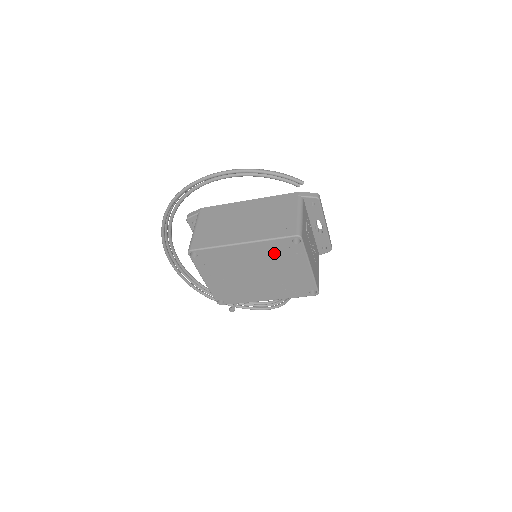
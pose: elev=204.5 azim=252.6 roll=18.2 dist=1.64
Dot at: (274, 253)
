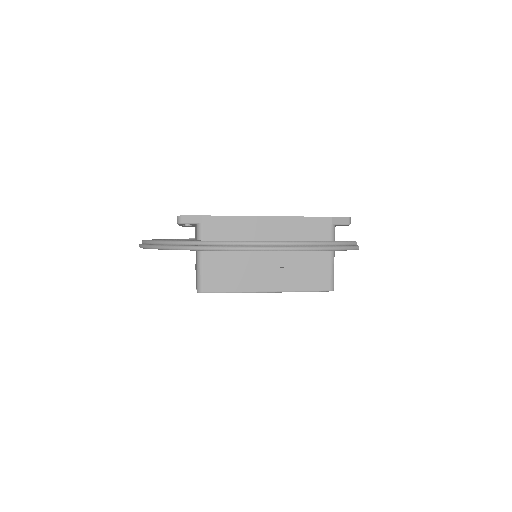
Dot at: occluded
